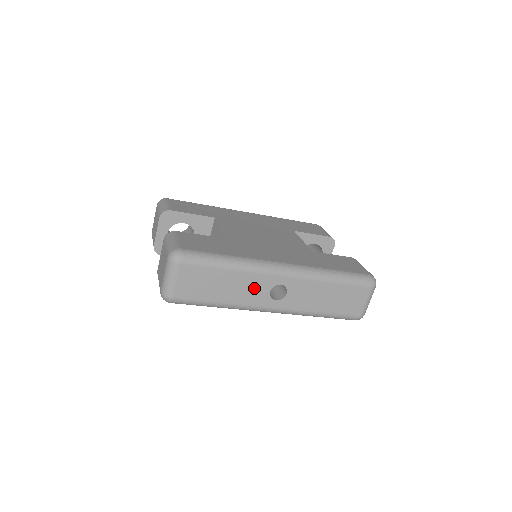
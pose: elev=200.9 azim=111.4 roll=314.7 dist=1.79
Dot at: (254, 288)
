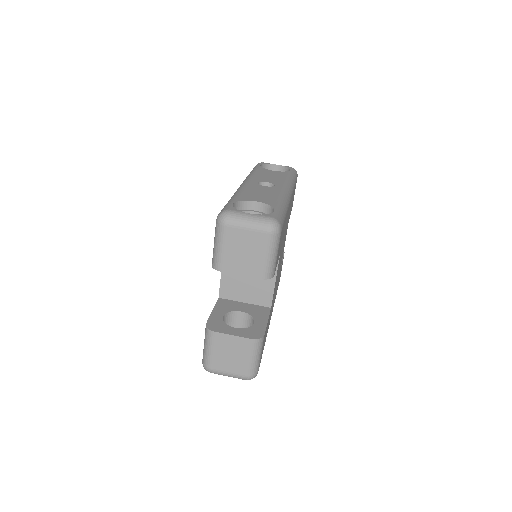
Dot at: occluded
